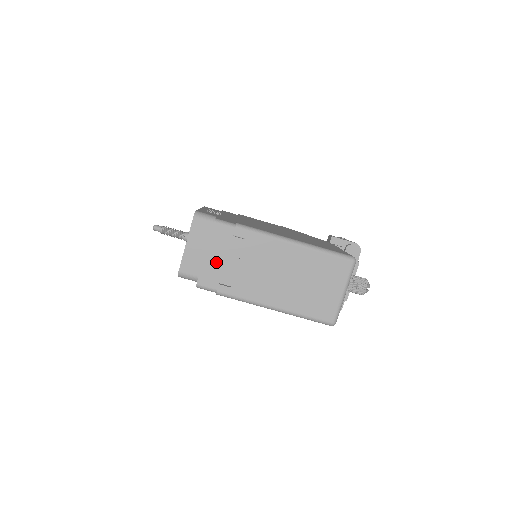
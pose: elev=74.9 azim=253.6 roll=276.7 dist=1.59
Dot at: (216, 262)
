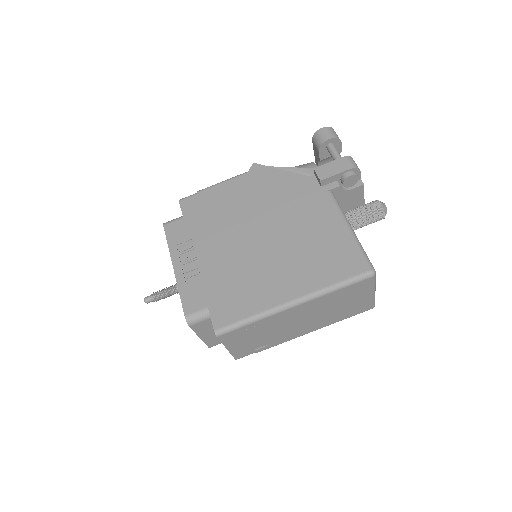
Dot at: (241, 346)
